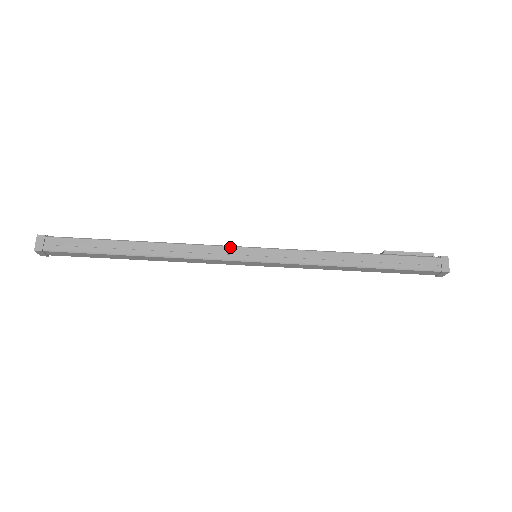
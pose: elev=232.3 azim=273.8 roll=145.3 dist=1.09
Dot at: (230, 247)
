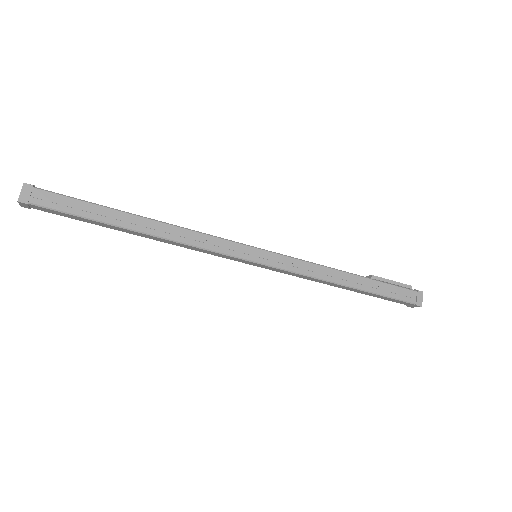
Dot at: (234, 242)
